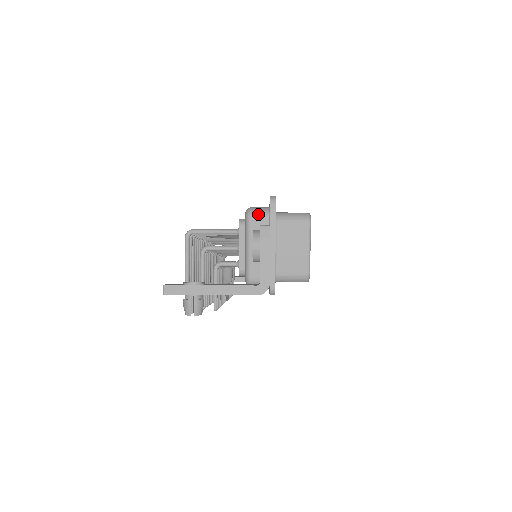
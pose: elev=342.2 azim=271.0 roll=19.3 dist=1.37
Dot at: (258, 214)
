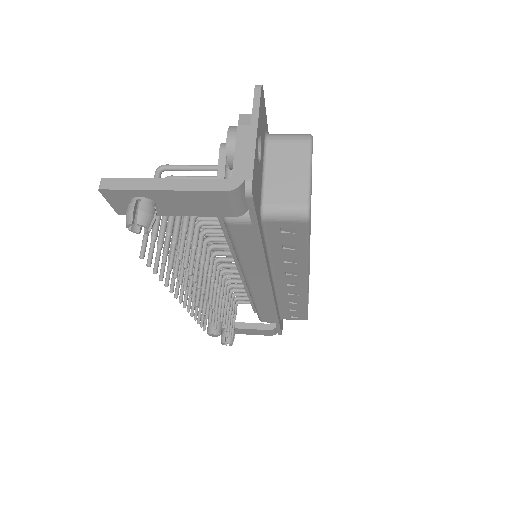
Dot at: occluded
